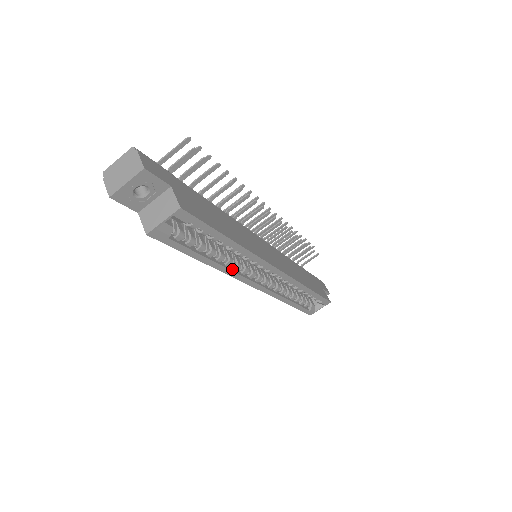
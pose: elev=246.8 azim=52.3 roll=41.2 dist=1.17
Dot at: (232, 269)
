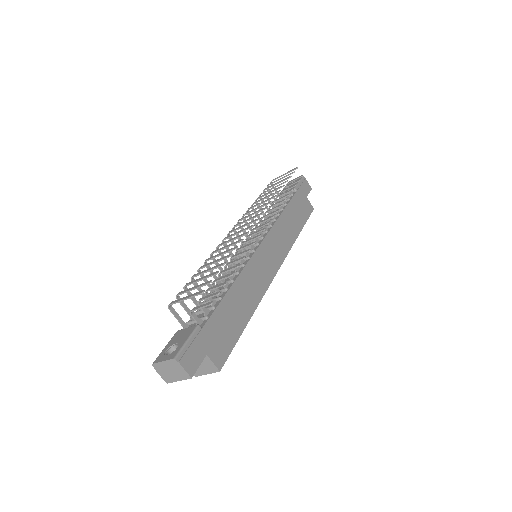
Dot at: occluded
